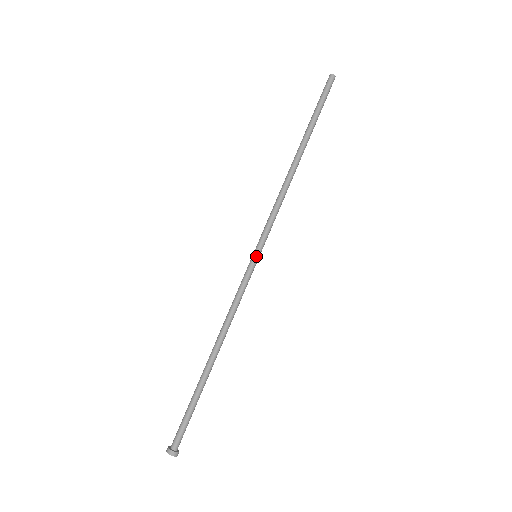
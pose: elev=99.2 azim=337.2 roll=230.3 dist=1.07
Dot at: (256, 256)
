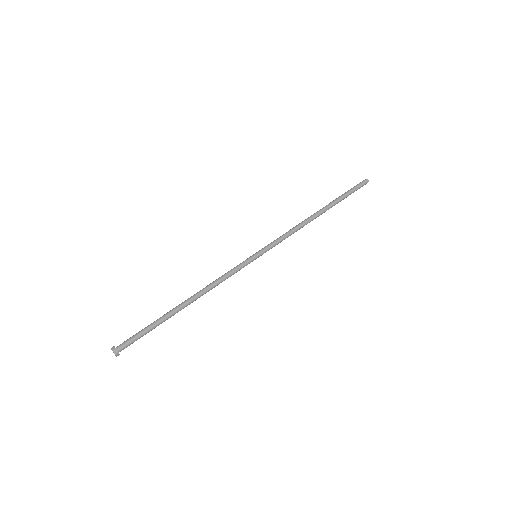
Dot at: (255, 254)
